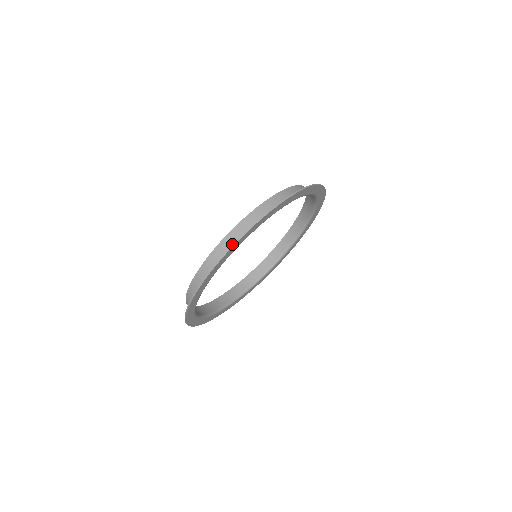
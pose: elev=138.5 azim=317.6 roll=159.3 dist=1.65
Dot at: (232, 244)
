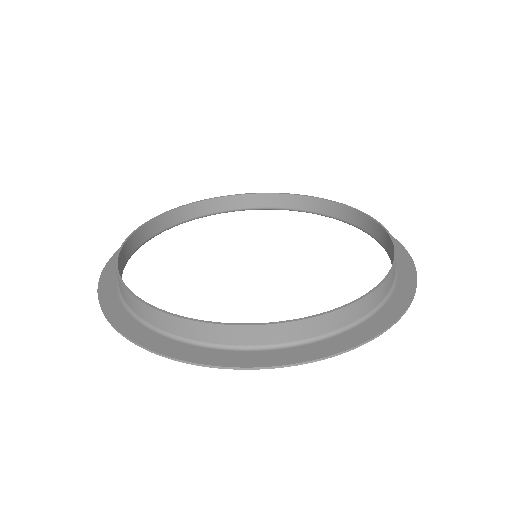
Dot at: (164, 327)
